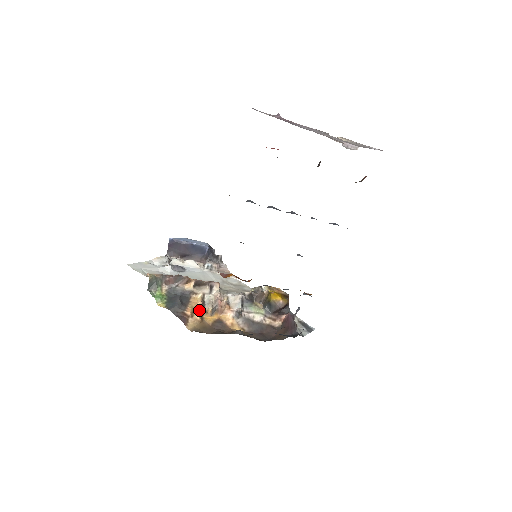
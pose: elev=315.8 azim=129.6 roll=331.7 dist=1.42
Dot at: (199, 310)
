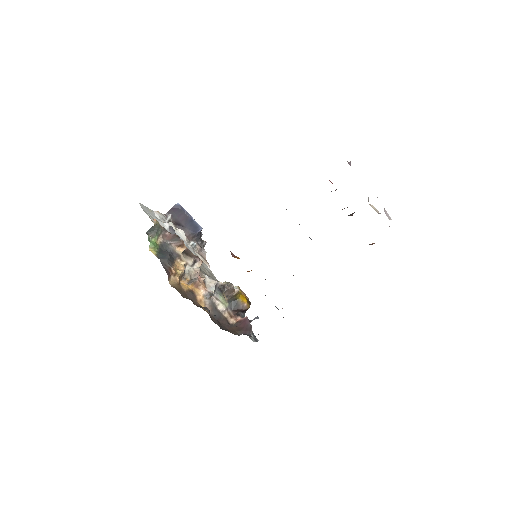
Dot at: (180, 274)
